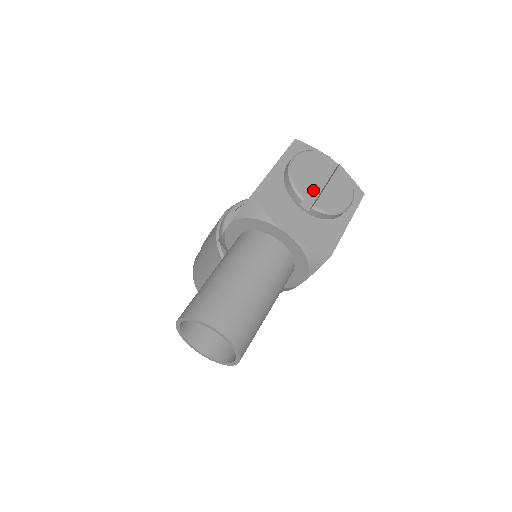
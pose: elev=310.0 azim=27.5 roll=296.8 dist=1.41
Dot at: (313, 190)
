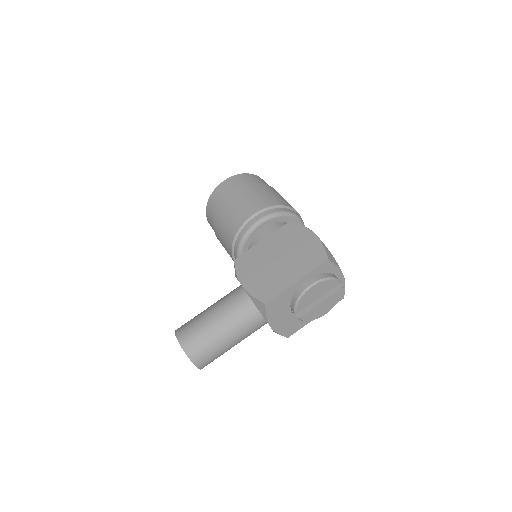
Dot at: occluded
